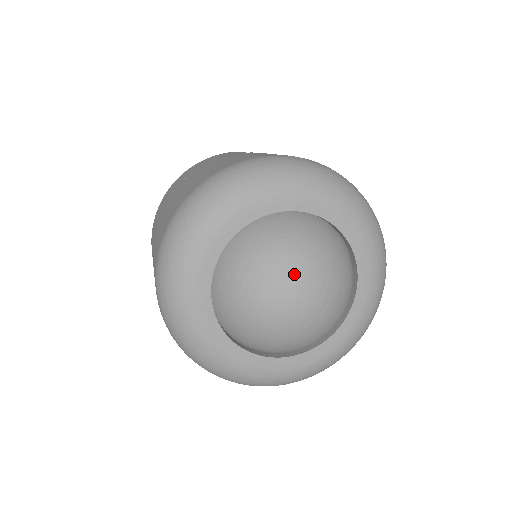
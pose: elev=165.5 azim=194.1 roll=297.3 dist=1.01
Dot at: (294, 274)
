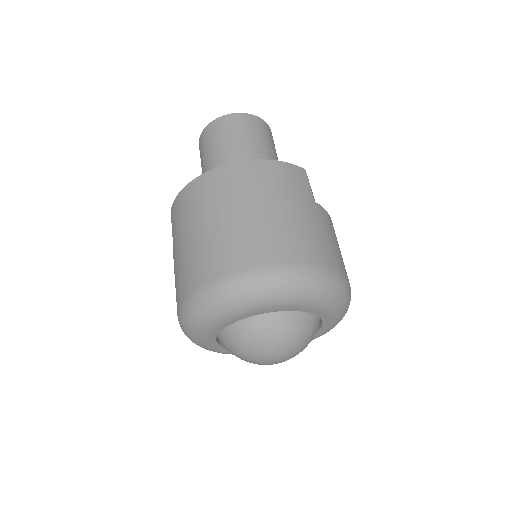
Dot at: (285, 352)
